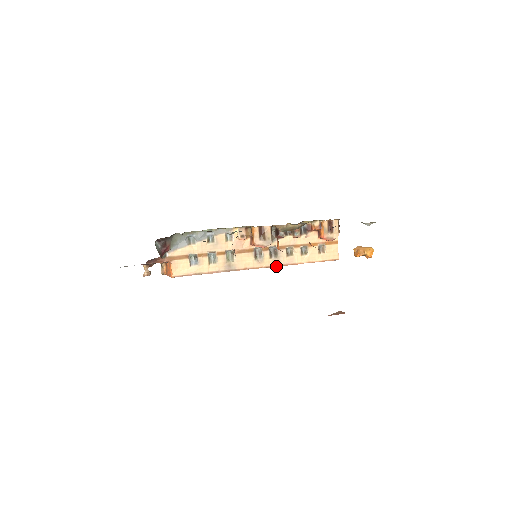
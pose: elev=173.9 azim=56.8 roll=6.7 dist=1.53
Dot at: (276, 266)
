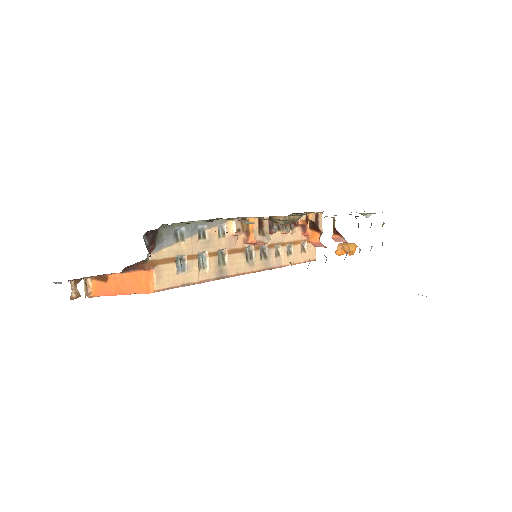
Dot at: occluded
